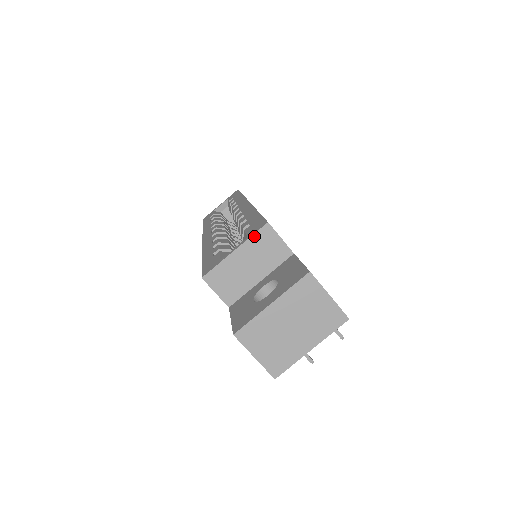
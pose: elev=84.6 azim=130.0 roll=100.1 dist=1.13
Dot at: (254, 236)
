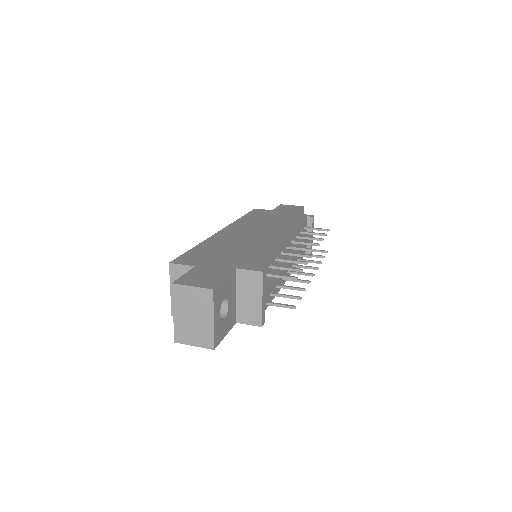
Dot at: (171, 275)
